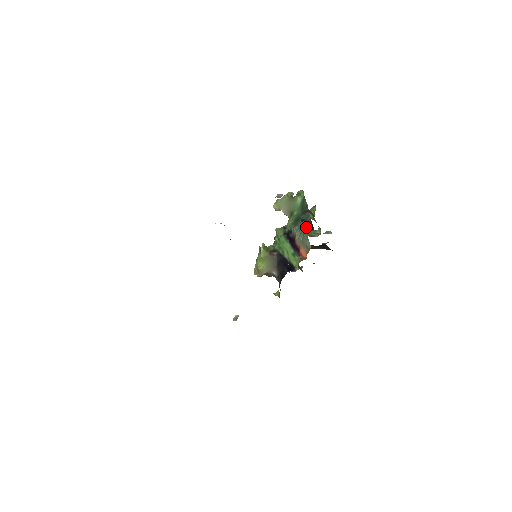
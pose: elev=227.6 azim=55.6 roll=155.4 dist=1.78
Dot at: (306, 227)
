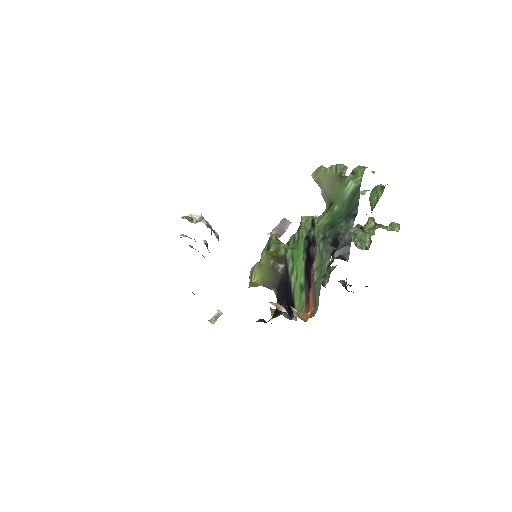
Dot at: (337, 249)
